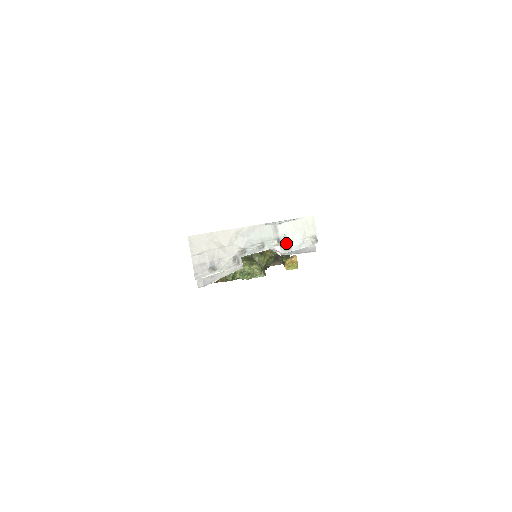
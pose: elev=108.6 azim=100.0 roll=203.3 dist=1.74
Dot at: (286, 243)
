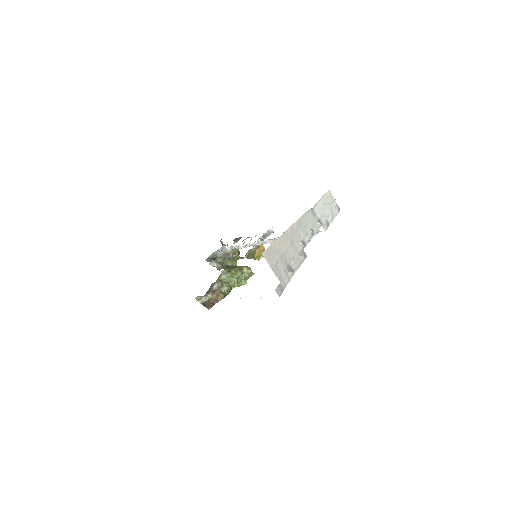
Dot at: (324, 221)
